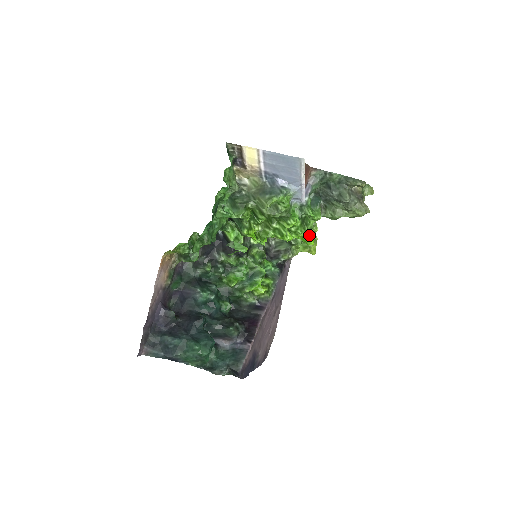
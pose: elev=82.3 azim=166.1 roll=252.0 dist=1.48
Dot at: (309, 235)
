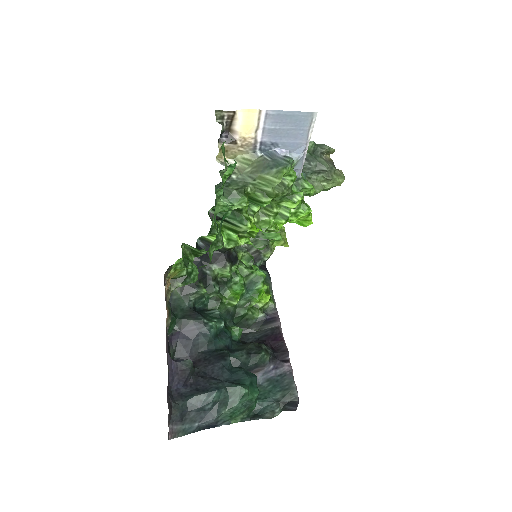
Dot at: (309, 213)
